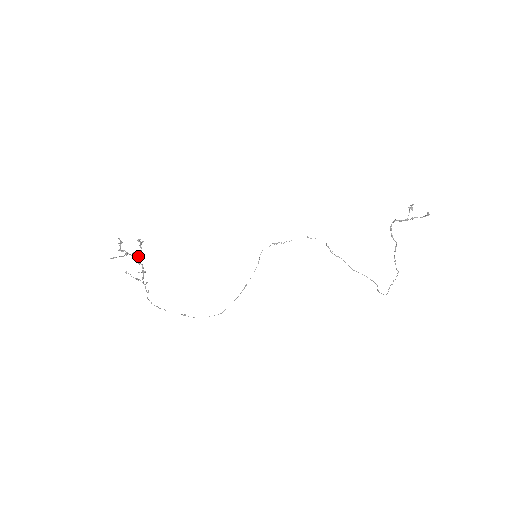
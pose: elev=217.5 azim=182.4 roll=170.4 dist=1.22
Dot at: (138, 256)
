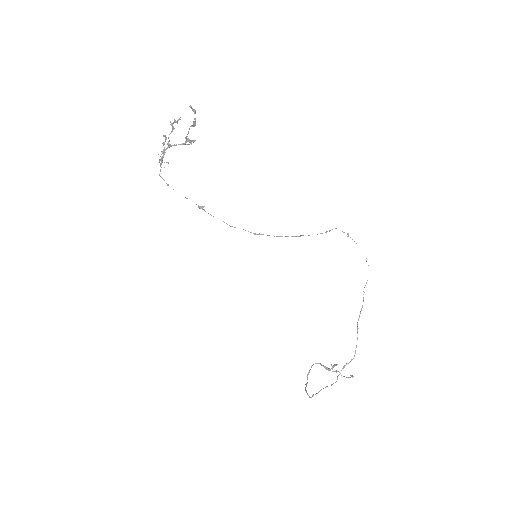
Dot at: (178, 144)
